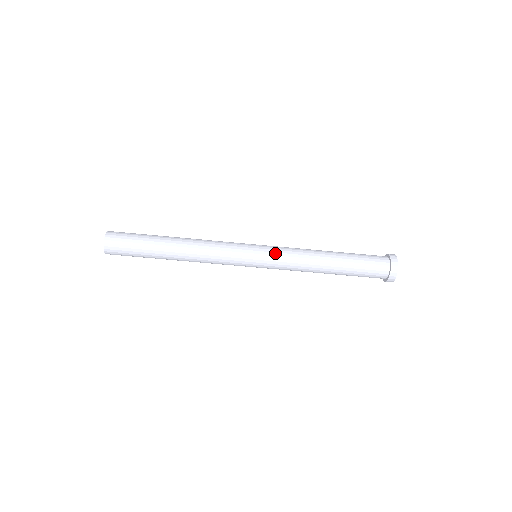
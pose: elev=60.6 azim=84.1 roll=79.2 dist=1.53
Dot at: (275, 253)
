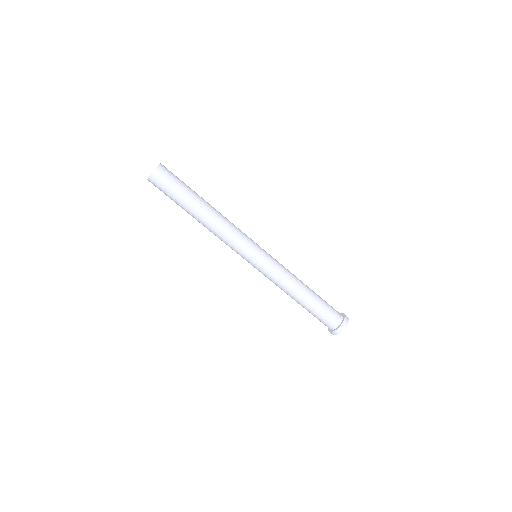
Dot at: (271, 266)
